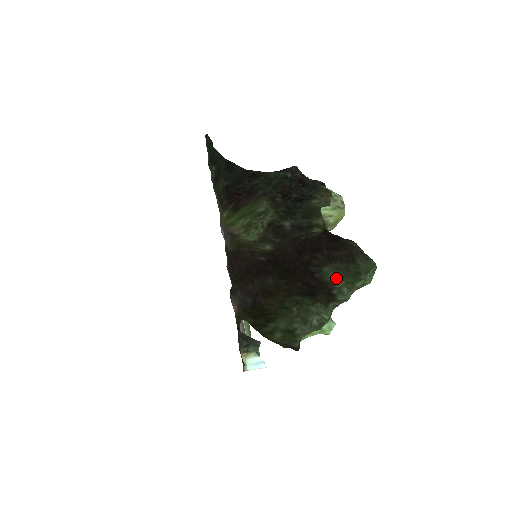
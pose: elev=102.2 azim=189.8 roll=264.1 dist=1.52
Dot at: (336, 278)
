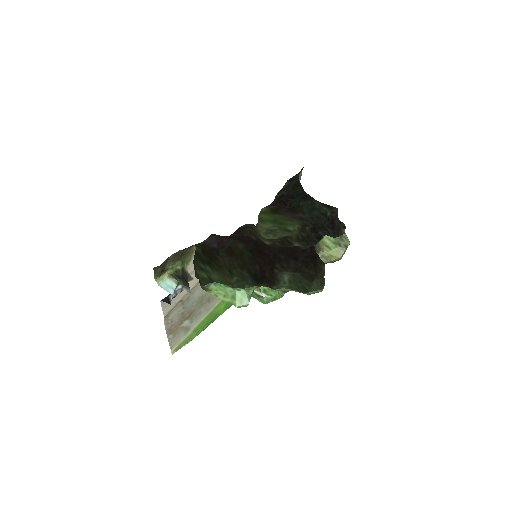
Dot at: (286, 279)
